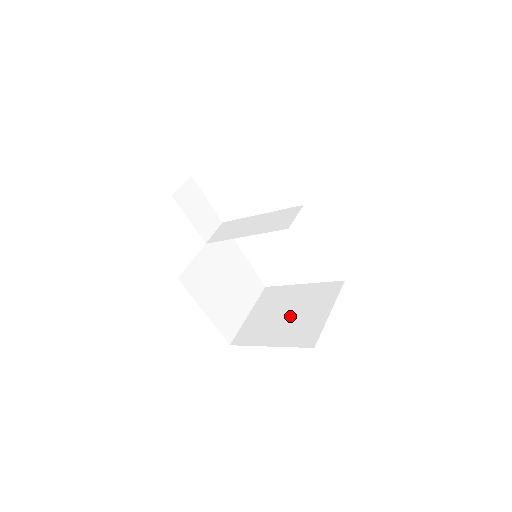
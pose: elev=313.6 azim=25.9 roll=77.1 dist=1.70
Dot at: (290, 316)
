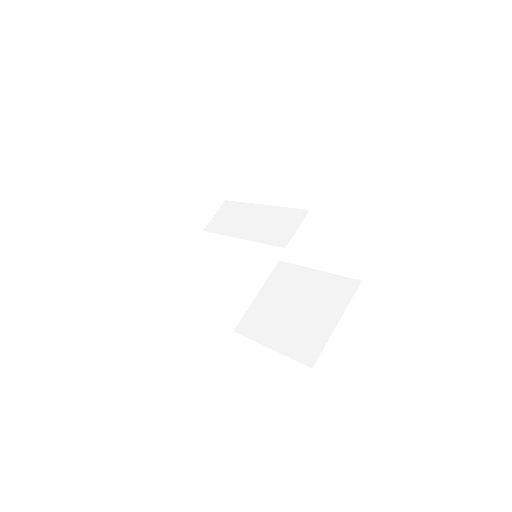
Dot at: (296, 313)
